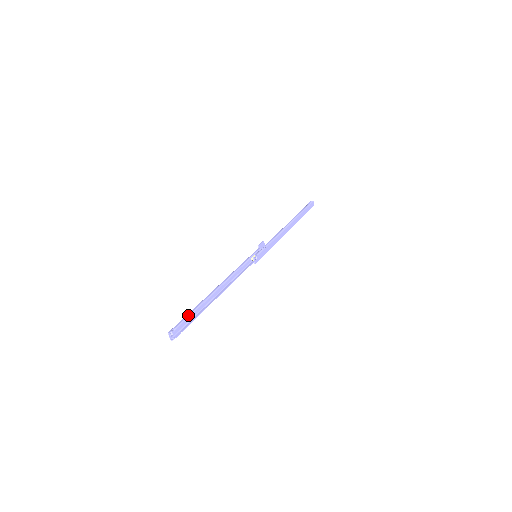
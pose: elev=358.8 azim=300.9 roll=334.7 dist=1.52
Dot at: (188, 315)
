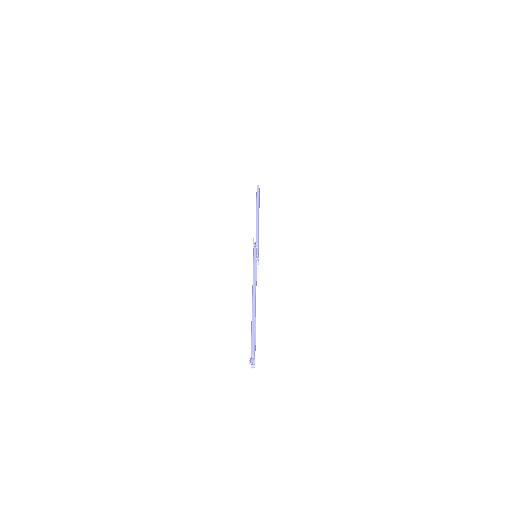
Dot at: (254, 337)
